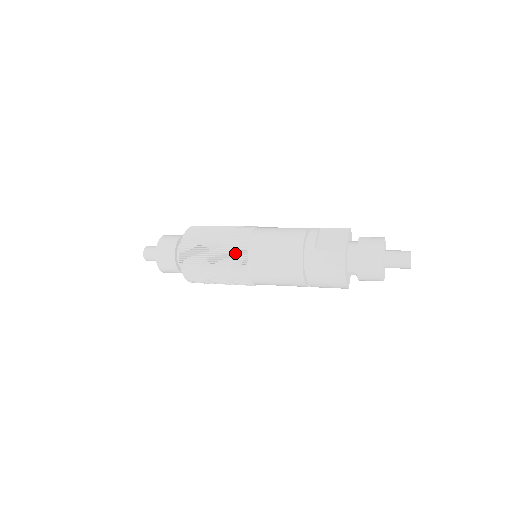
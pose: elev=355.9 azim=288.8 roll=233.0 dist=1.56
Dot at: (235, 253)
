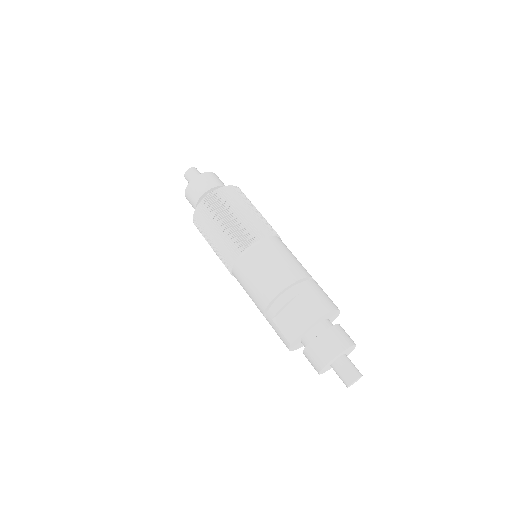
Dot at: (224, 260)
